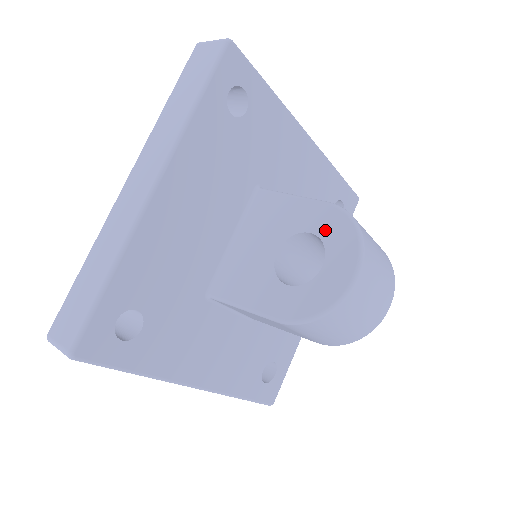
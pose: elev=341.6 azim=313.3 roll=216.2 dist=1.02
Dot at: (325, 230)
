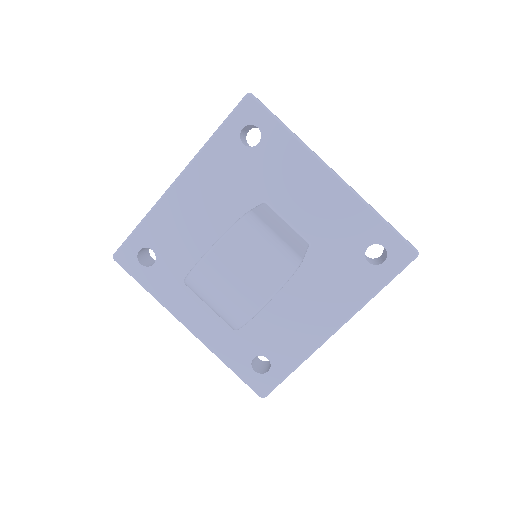
Dot at: occluded
